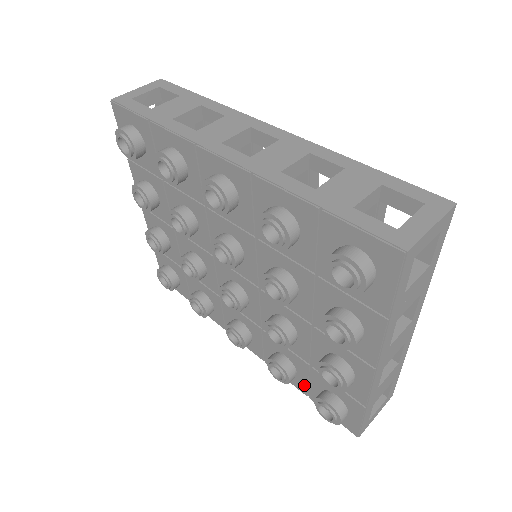
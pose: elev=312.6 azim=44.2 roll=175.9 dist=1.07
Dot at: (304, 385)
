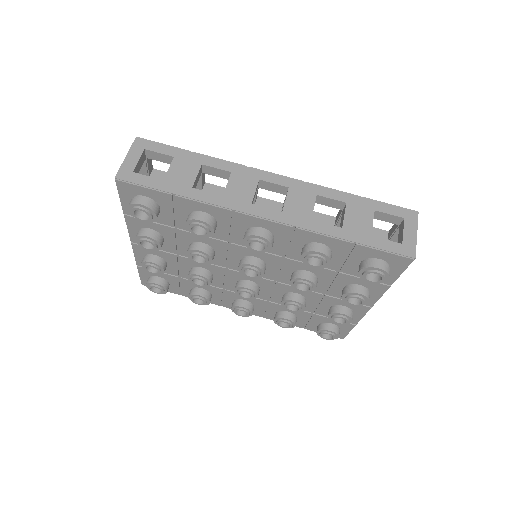
Dot at: (302, 323)
